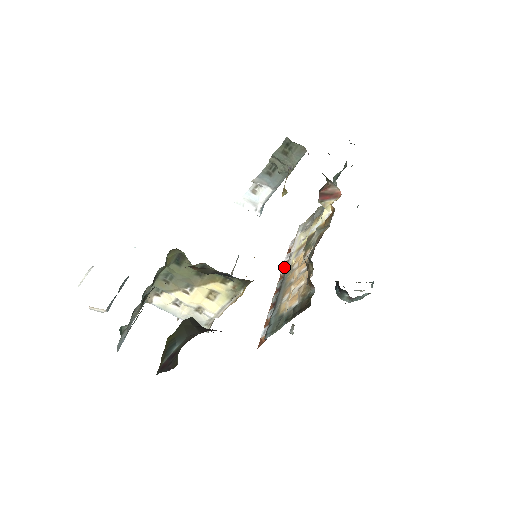
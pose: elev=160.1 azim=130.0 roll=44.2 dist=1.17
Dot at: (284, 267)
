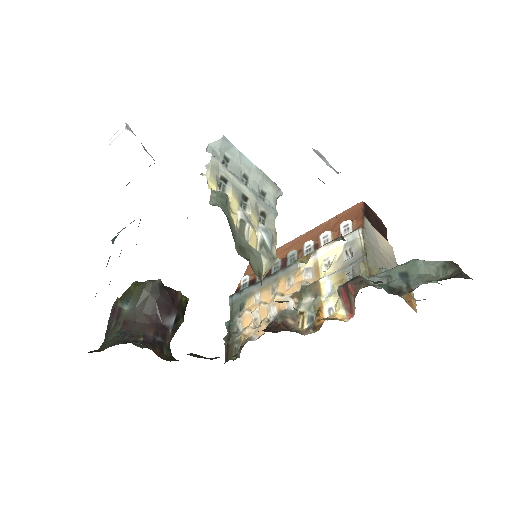
Dot at: (311, 244)
